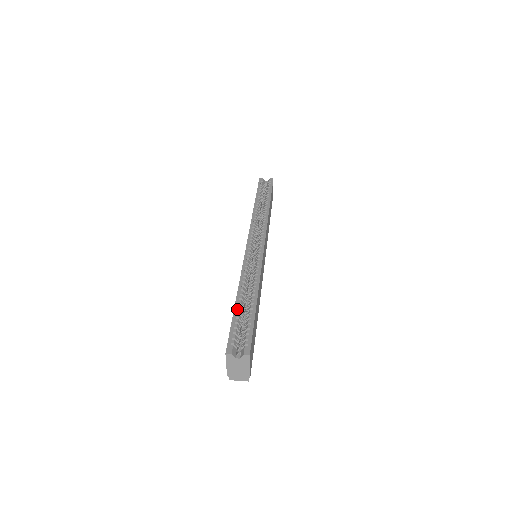
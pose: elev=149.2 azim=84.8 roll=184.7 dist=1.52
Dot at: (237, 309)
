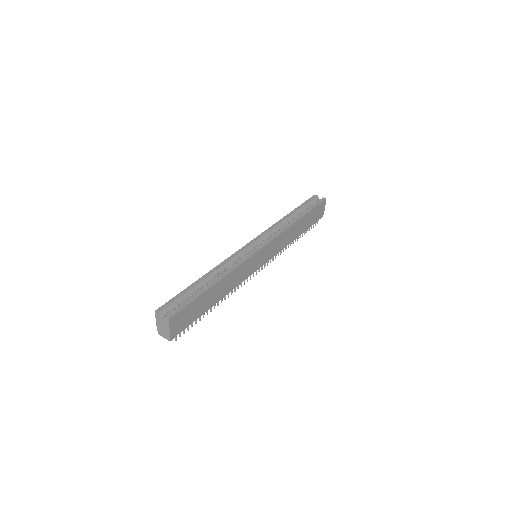
Dot at: (192, 286)
